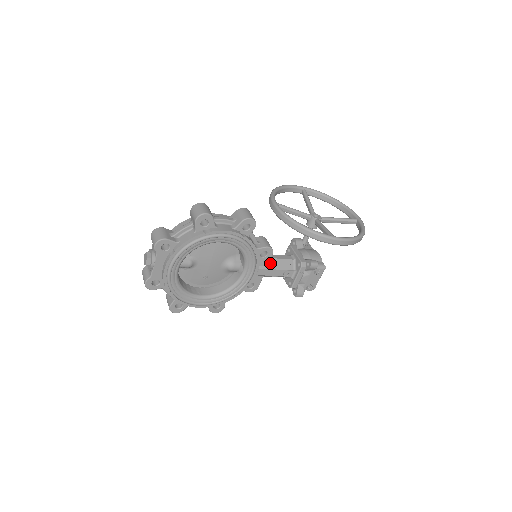
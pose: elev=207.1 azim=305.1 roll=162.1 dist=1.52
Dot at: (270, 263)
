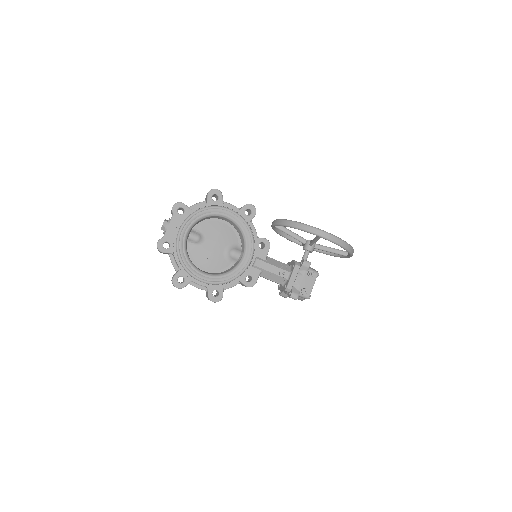
Dot at: (267, 259)
